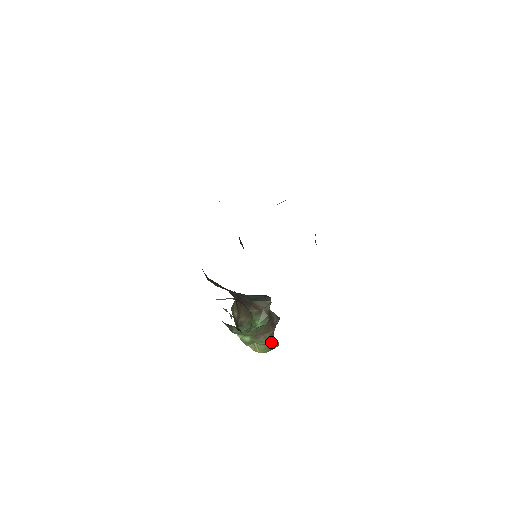
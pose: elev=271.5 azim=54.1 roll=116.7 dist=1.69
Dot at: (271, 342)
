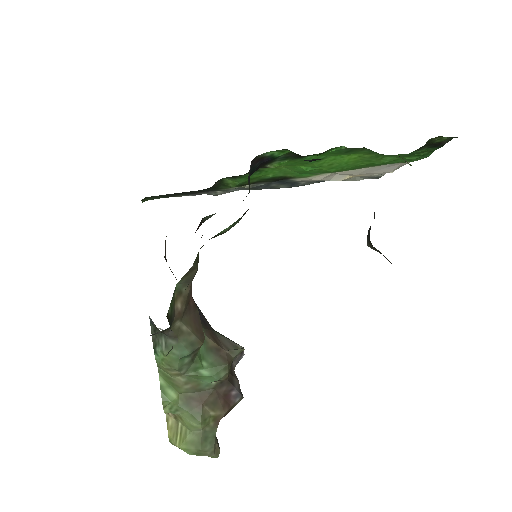
Dot at: (208, 434)
